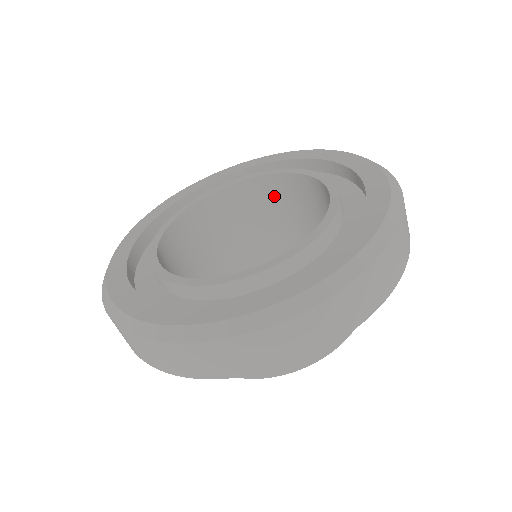
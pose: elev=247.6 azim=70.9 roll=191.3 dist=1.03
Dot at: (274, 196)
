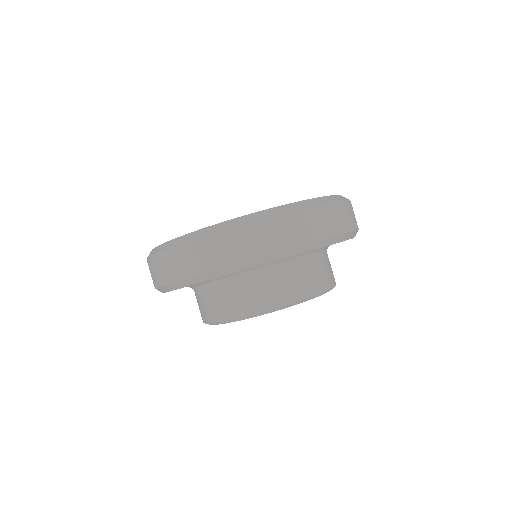
Dot at: occluded
